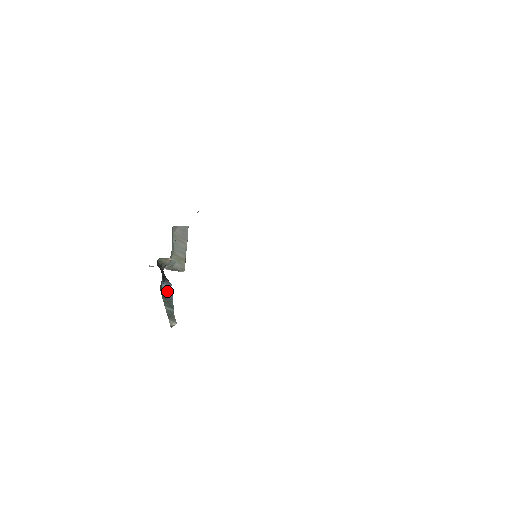
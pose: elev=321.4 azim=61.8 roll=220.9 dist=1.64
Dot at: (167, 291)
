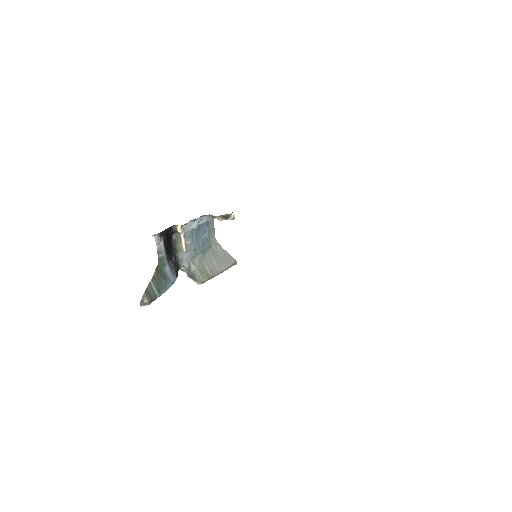
Dot at: (167, 277)
